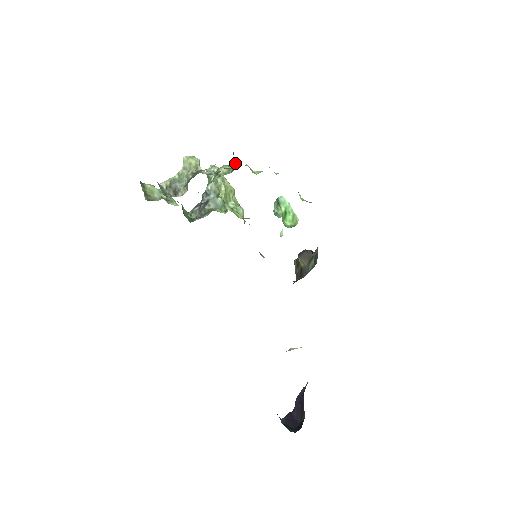
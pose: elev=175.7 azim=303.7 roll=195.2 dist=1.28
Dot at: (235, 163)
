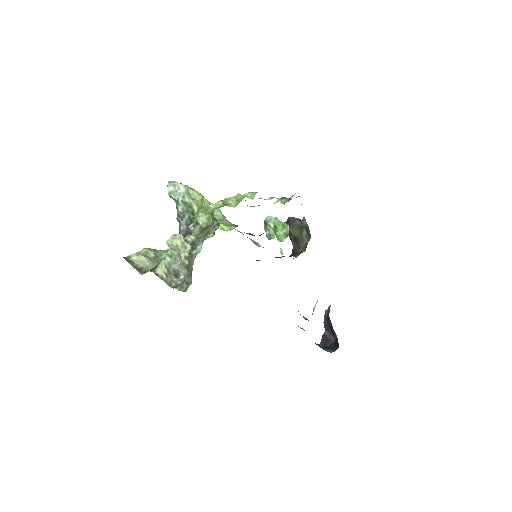
Dot at: (216, 220)
